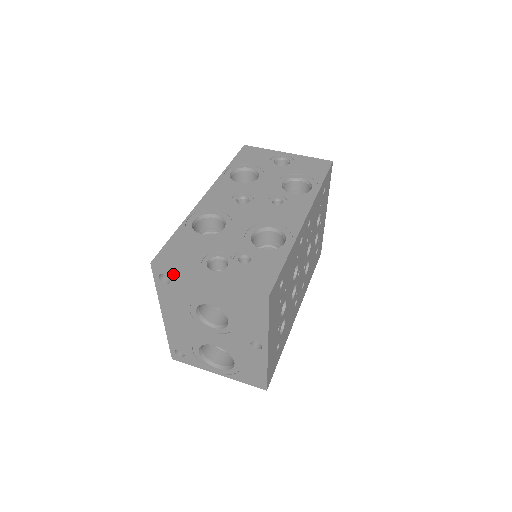
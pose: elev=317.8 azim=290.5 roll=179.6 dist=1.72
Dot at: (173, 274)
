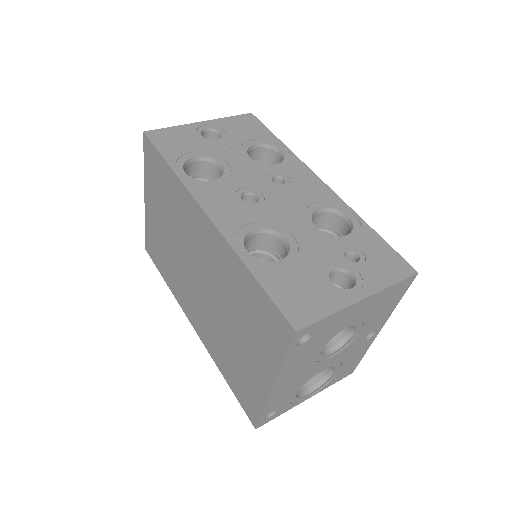
Dot at: (321, 324)
